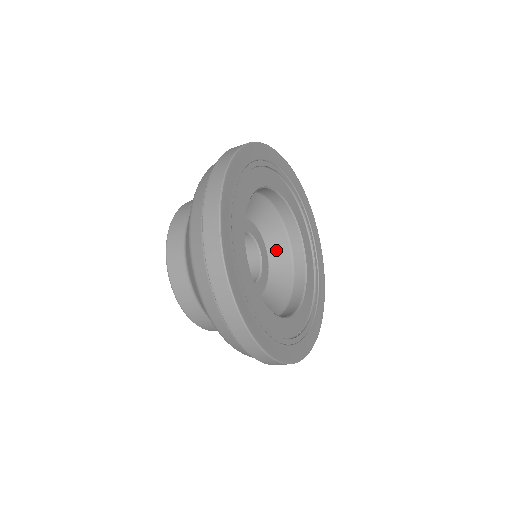
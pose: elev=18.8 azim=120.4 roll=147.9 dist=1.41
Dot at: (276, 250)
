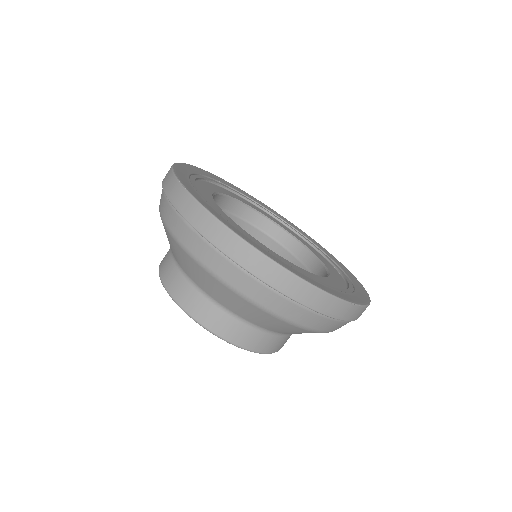
Dot at: occluded
